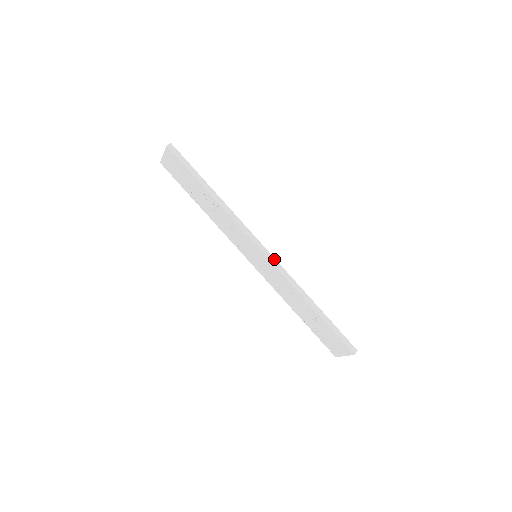
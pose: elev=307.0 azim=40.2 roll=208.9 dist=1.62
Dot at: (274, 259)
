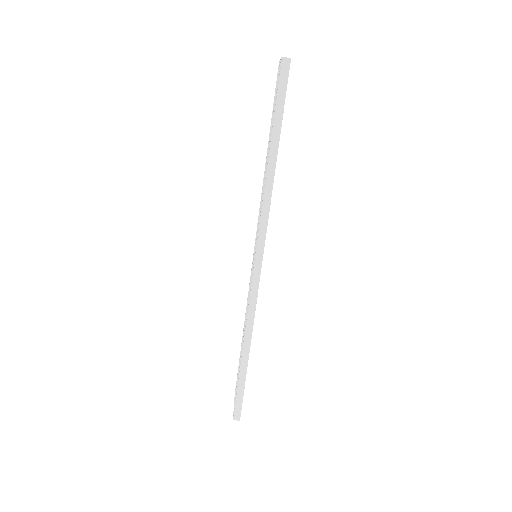
Dot at: (258, 282)
